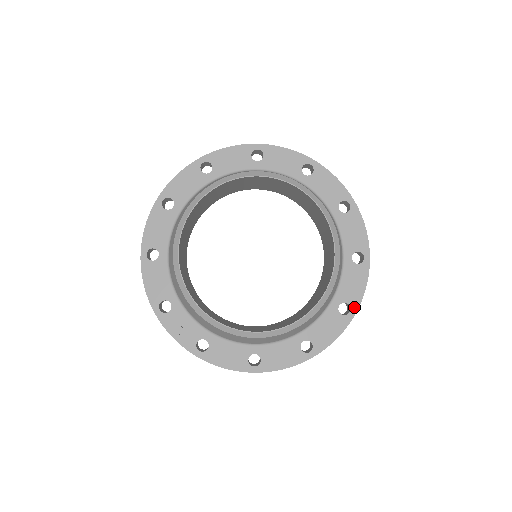
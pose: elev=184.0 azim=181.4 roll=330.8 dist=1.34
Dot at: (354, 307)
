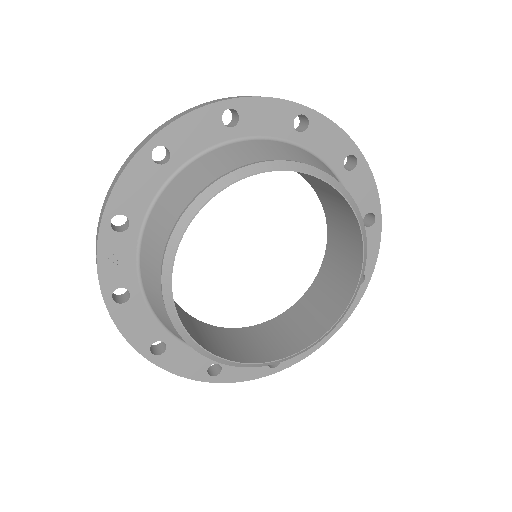
Dot at: (282, 366)
